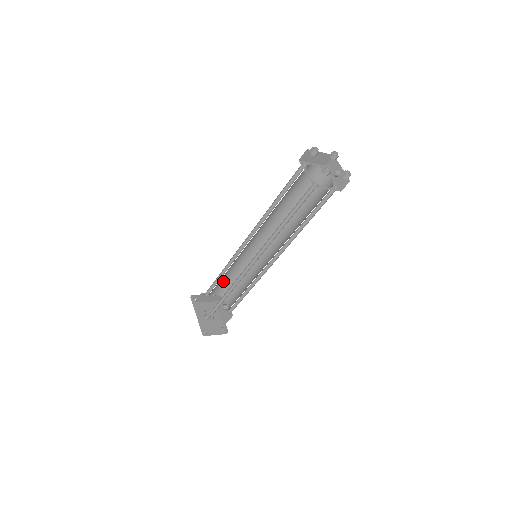
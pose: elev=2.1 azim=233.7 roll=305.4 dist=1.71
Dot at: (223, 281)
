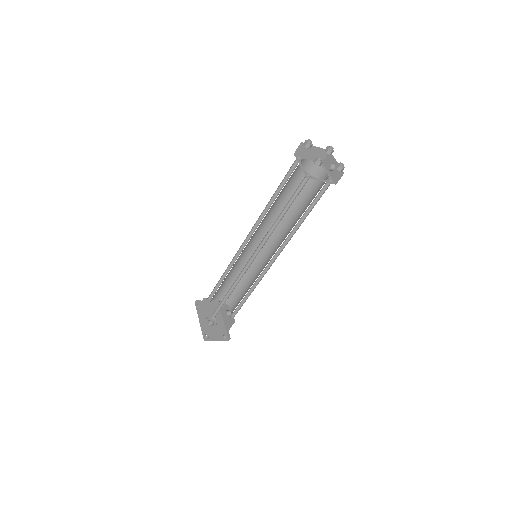
Dot at: (226, 285)
